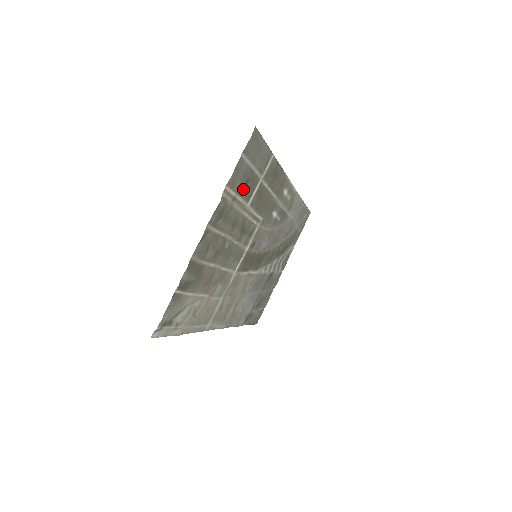
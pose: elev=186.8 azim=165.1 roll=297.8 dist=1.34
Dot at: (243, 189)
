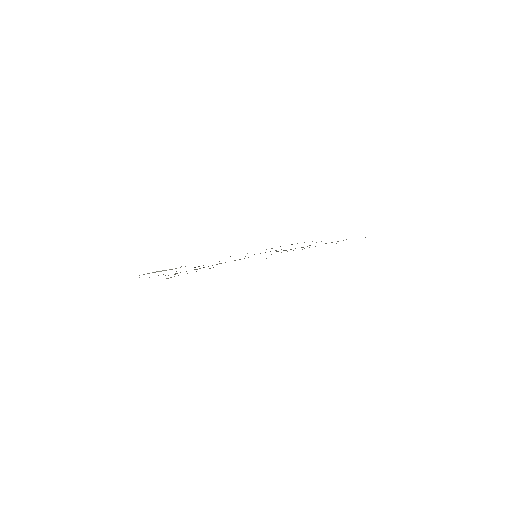
Dot at: occluded
